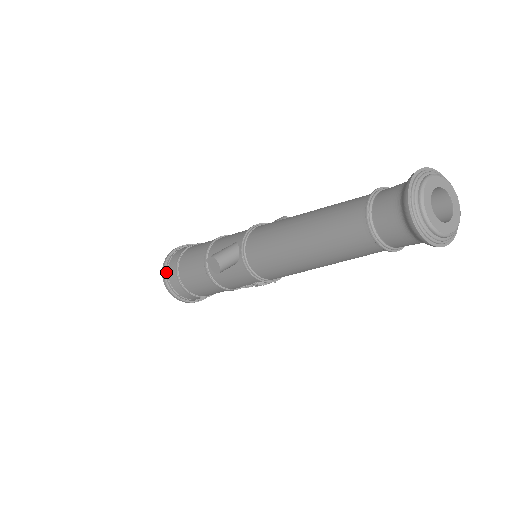
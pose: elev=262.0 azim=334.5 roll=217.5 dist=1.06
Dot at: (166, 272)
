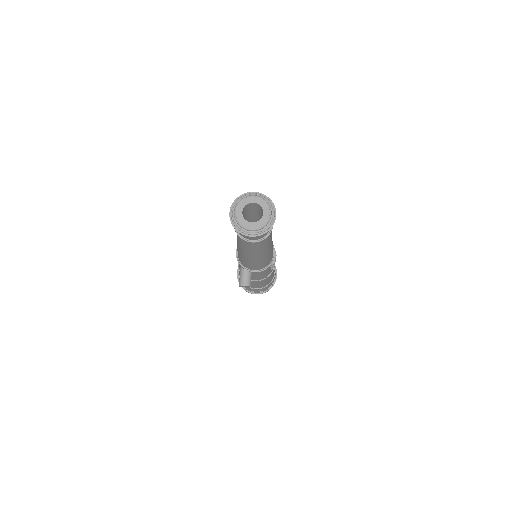
Dot at: (246, 290)
